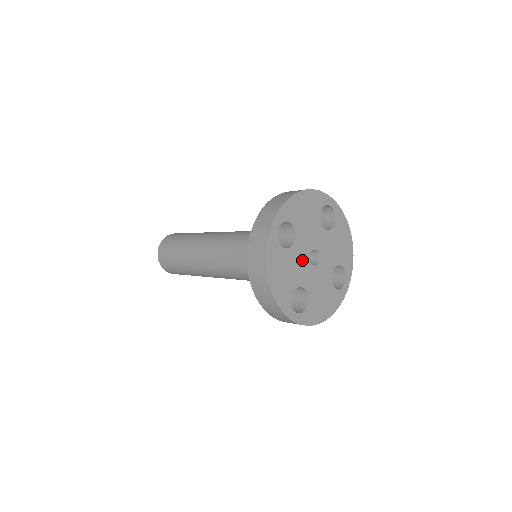
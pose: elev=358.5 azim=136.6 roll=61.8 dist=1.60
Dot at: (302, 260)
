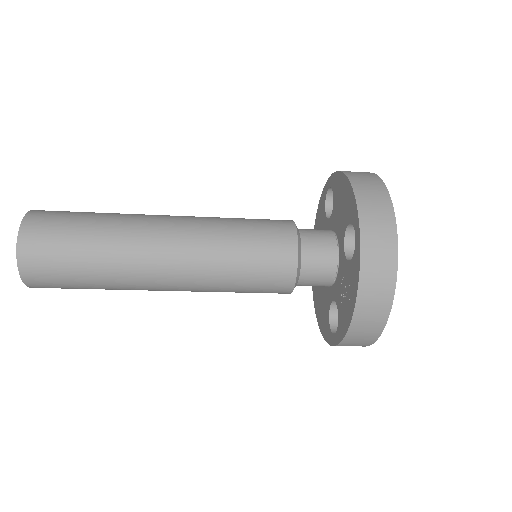
Dot at: occluded
